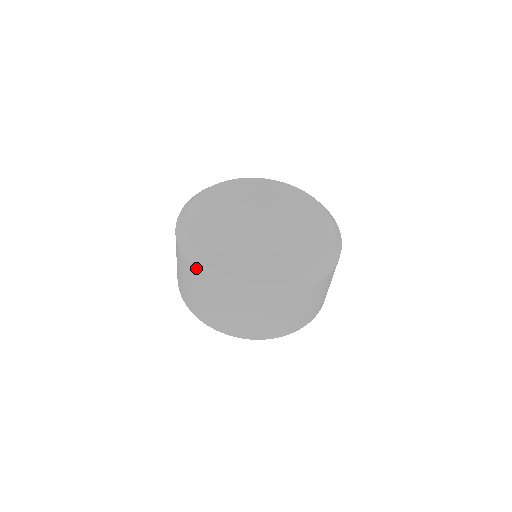
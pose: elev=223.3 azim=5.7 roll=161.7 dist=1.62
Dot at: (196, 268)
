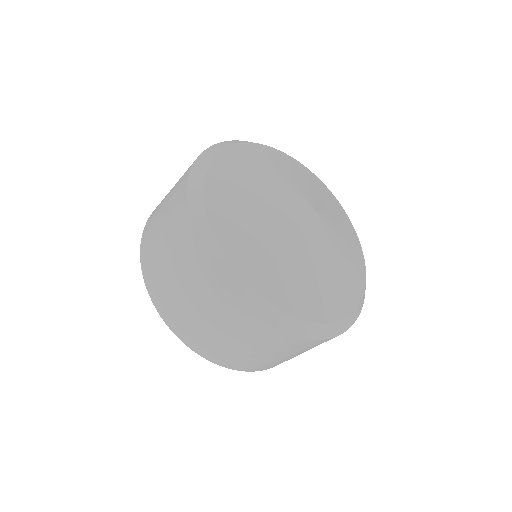
Dot at: (190, 187)
